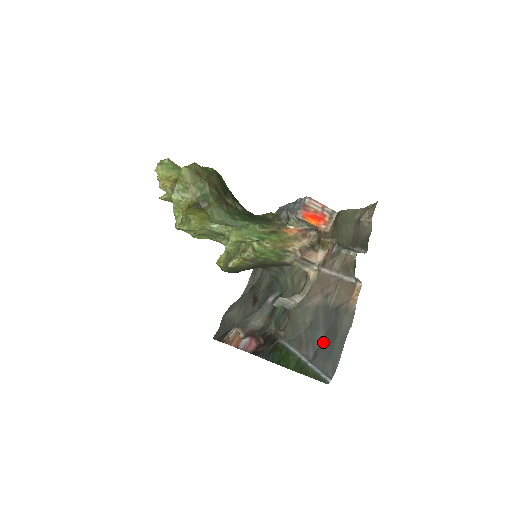
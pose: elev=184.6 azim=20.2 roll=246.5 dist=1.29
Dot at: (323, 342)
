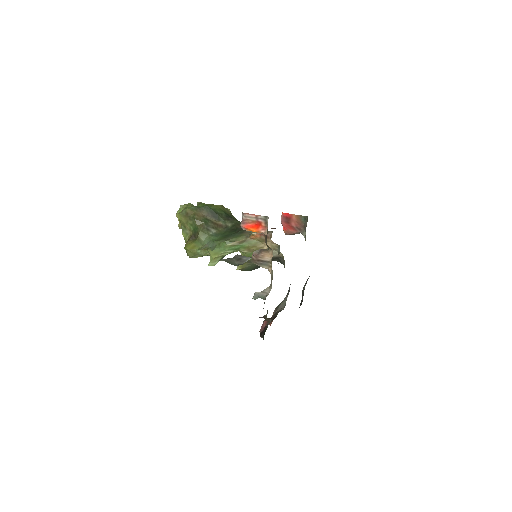
Dot at: occluded
